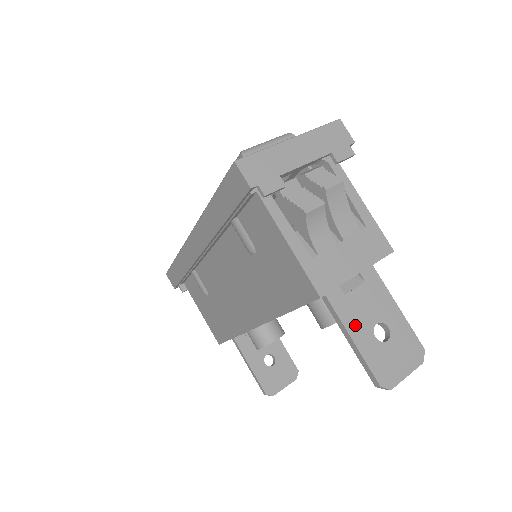
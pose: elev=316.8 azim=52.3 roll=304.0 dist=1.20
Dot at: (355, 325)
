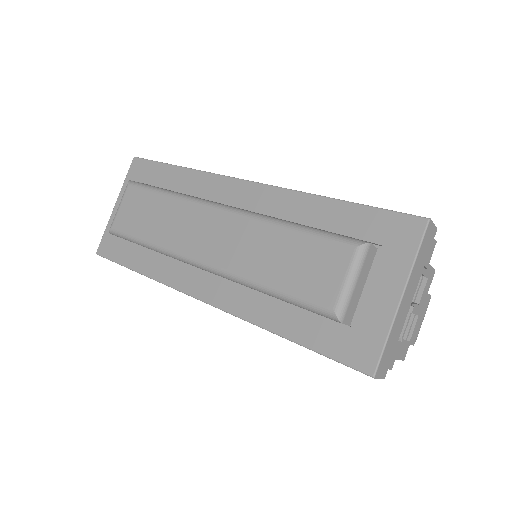
Dot at: occluded
